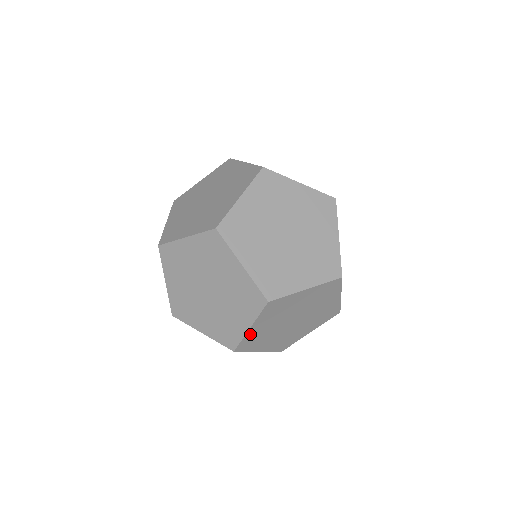
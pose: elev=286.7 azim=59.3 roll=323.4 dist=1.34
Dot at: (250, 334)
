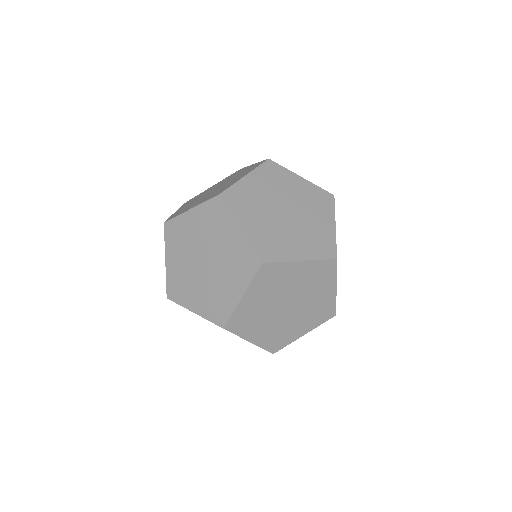
Dot at: occluded
